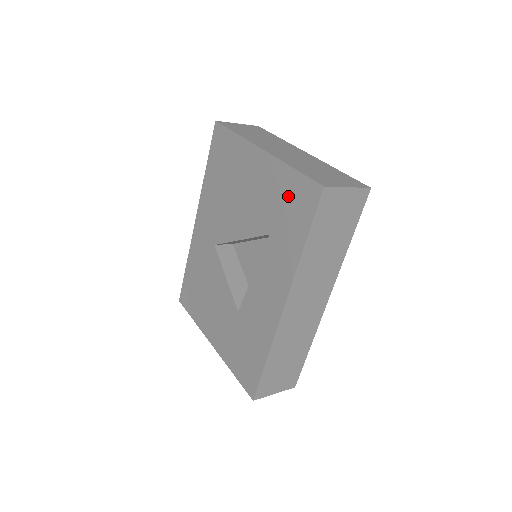
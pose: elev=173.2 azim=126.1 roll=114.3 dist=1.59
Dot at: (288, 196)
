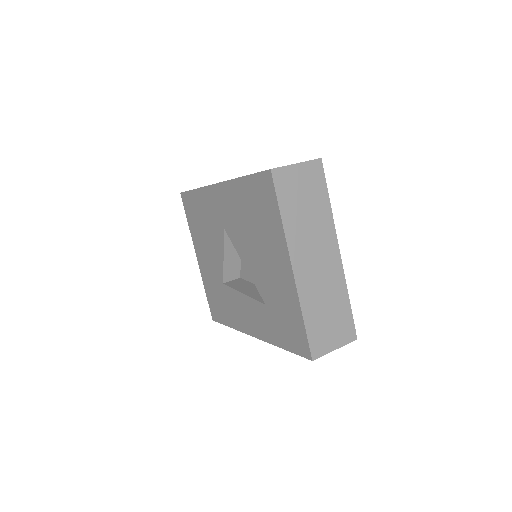
Dot at: (290, 320)
